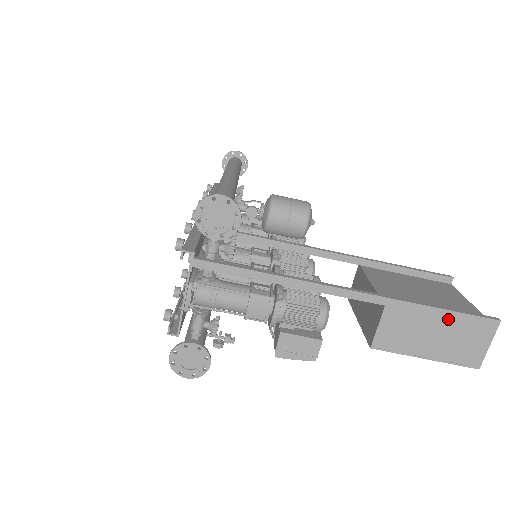
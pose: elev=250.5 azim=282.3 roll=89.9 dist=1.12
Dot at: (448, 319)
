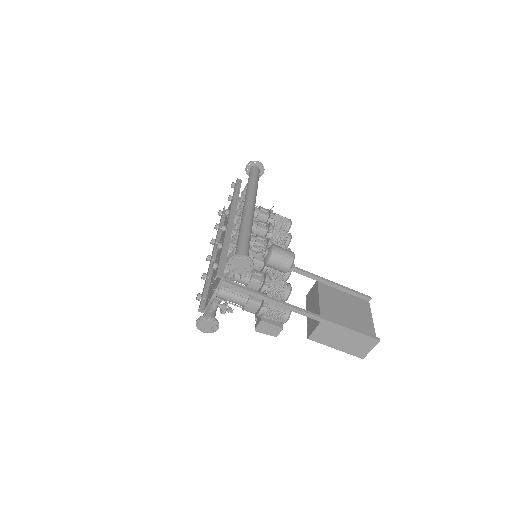
Dot at: (353, 334)
